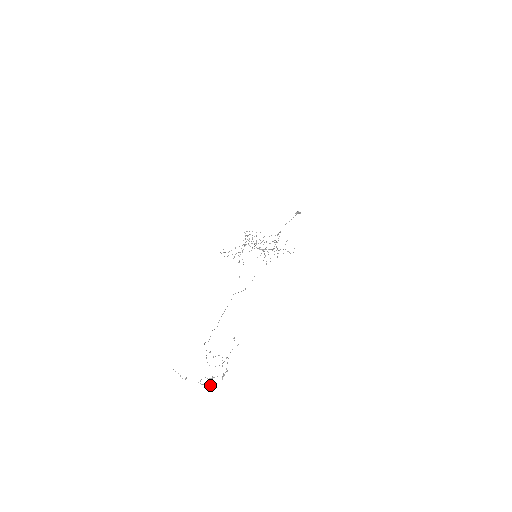
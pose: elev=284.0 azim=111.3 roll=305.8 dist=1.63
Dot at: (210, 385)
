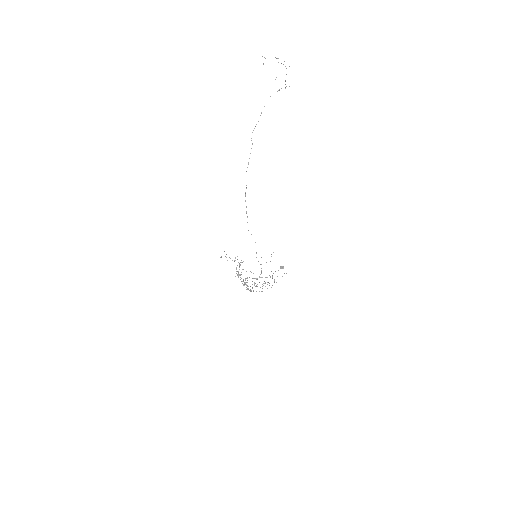
Dot at: occluded
